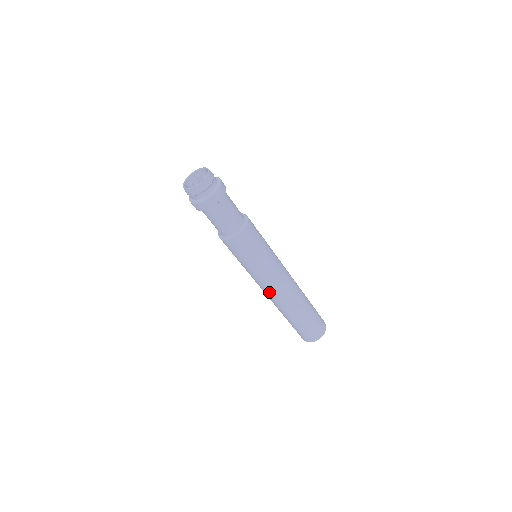
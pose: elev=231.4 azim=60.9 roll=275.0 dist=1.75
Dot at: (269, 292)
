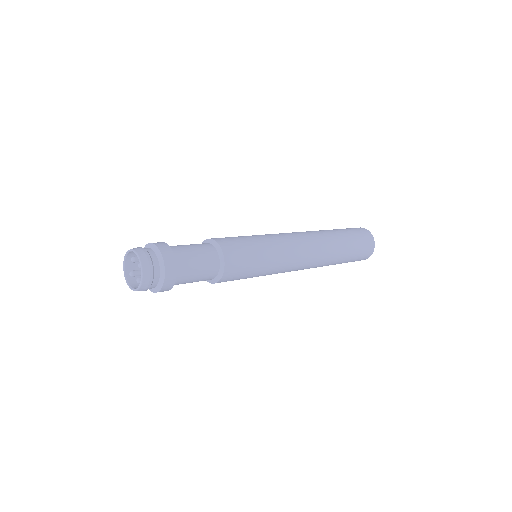
Dot at: occluded
